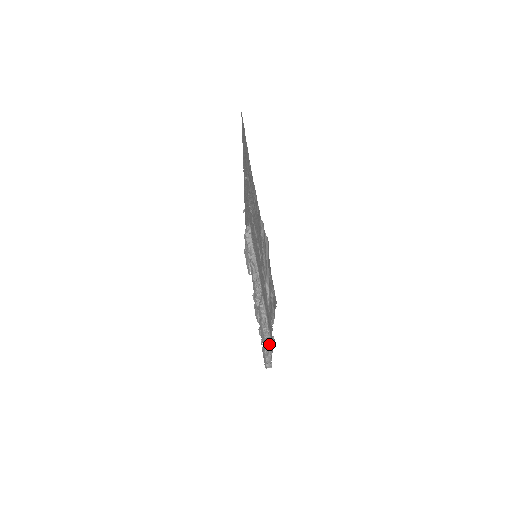
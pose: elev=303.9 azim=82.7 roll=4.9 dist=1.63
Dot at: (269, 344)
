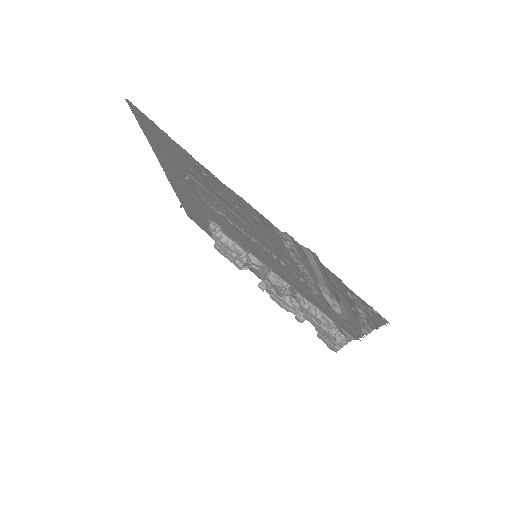
Dot at: (343, 339)
